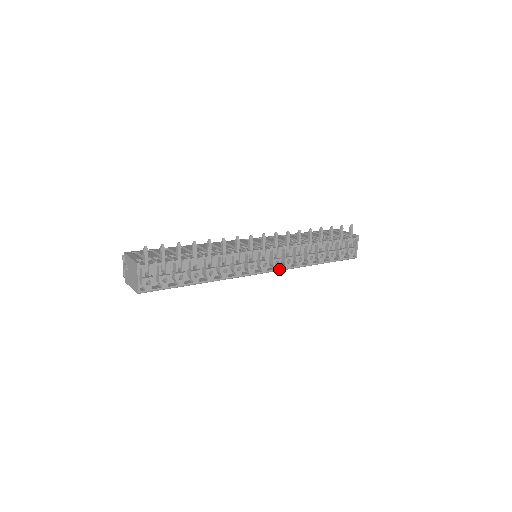
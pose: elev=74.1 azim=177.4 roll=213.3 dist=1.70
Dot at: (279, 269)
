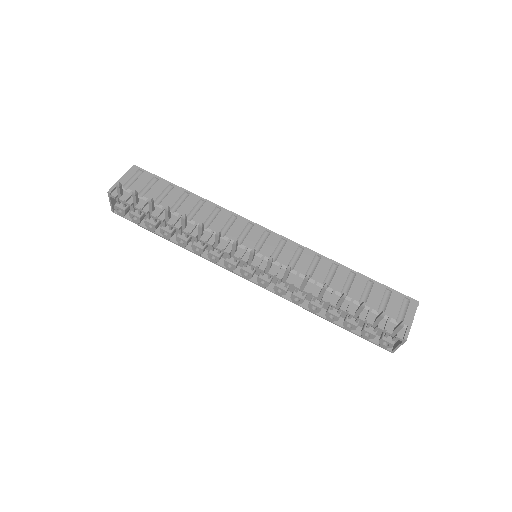
Dot at: (265, 288)
